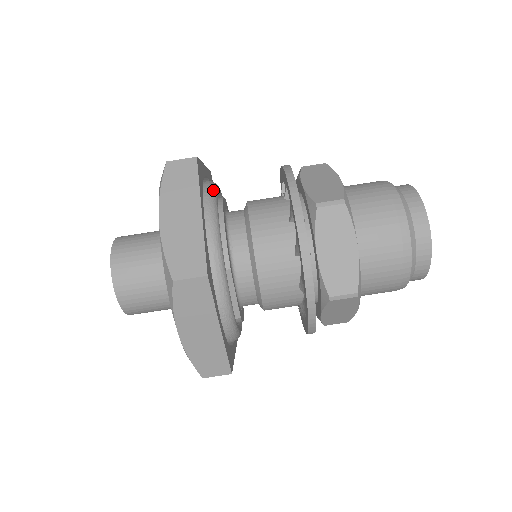
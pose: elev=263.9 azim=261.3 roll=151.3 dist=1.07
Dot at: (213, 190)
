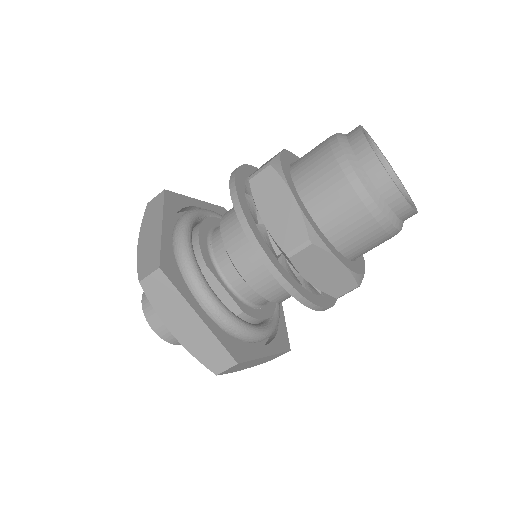
Dot at: (191, 211)
